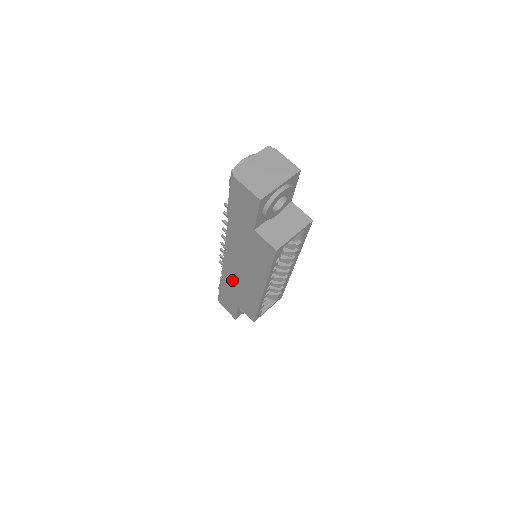
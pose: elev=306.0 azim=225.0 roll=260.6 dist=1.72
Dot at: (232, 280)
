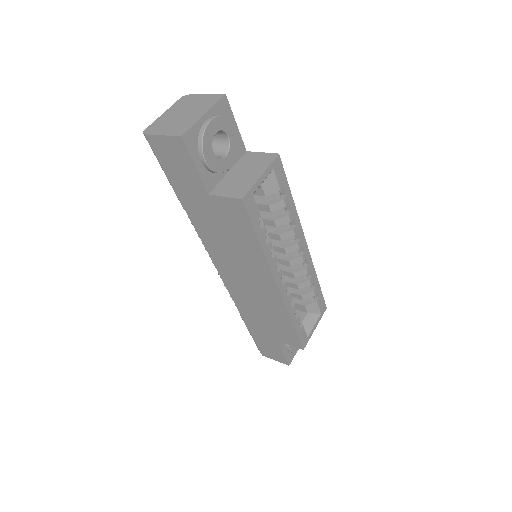
Dot at: (247, 304)
